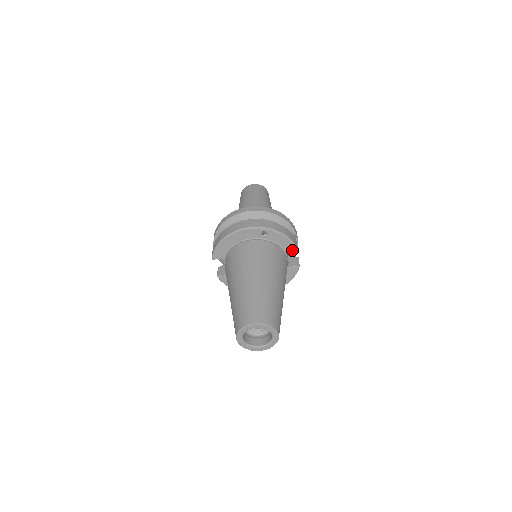
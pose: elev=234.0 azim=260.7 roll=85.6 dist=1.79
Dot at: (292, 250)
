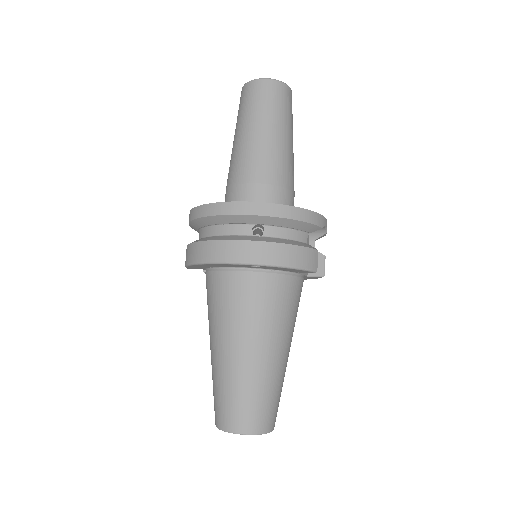
Dot at: (317, 238)
